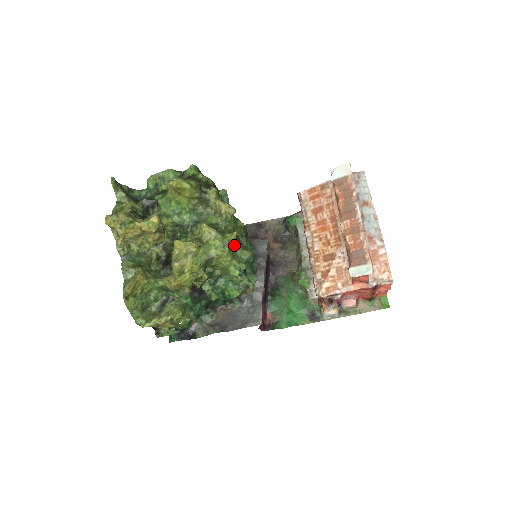
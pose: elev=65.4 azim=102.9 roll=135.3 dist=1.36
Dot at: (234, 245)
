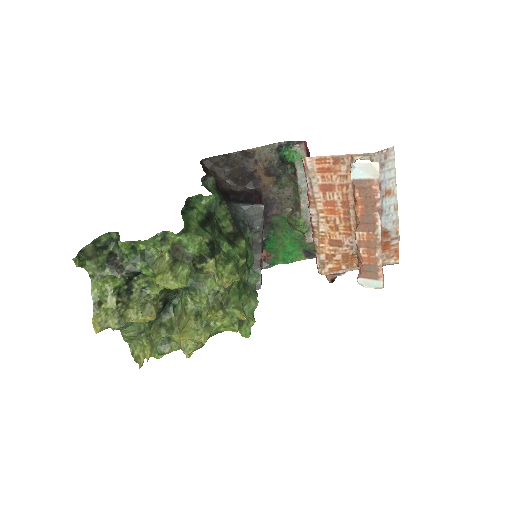
Dot at: (241, 306)
